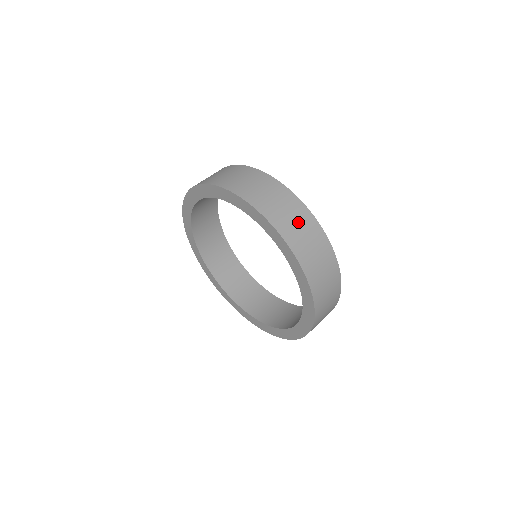
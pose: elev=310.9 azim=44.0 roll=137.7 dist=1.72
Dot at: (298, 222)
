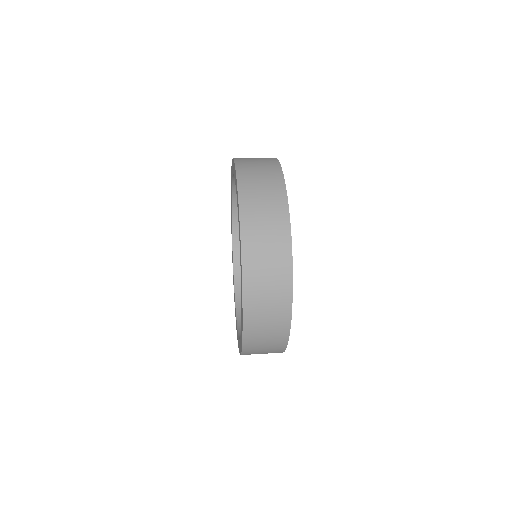
Dot at: (270, 245)
